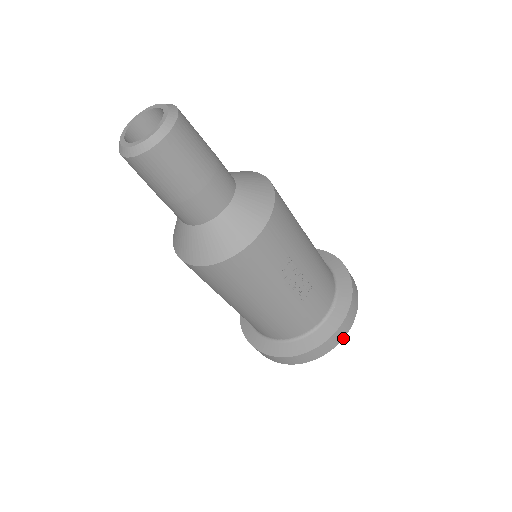
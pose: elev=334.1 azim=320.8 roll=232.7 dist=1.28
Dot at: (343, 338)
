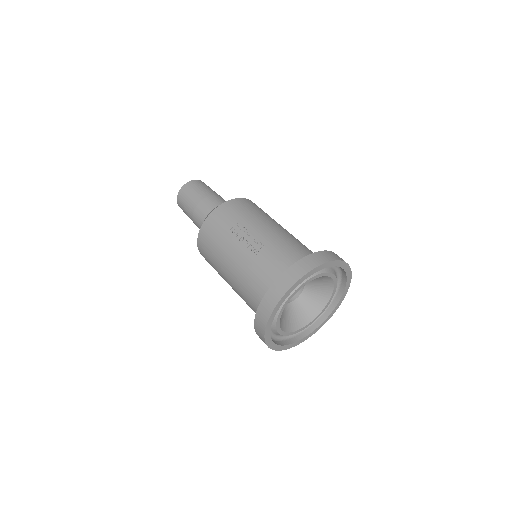
Dot at: (294, 284)
